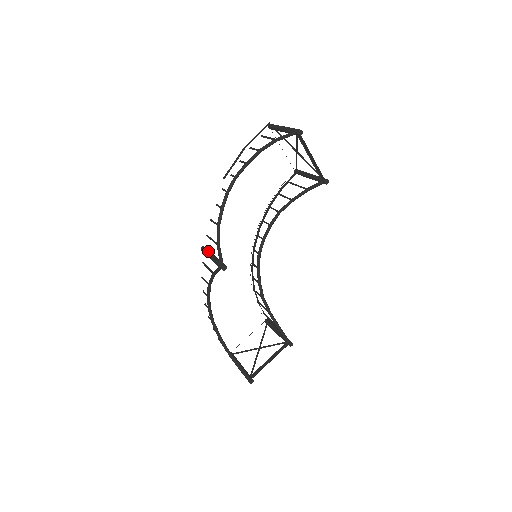
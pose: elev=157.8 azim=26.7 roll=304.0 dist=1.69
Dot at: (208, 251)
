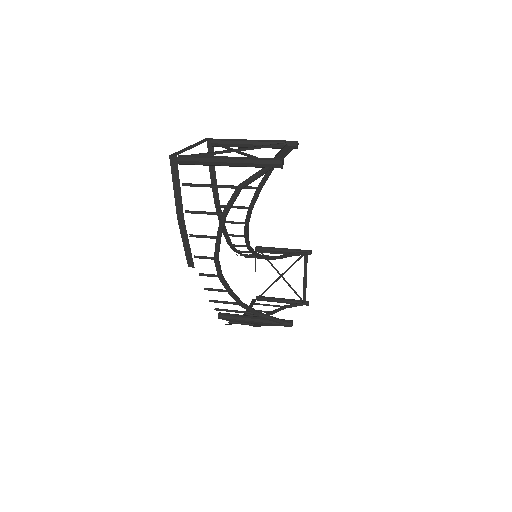
Dot at: (238, 318)
